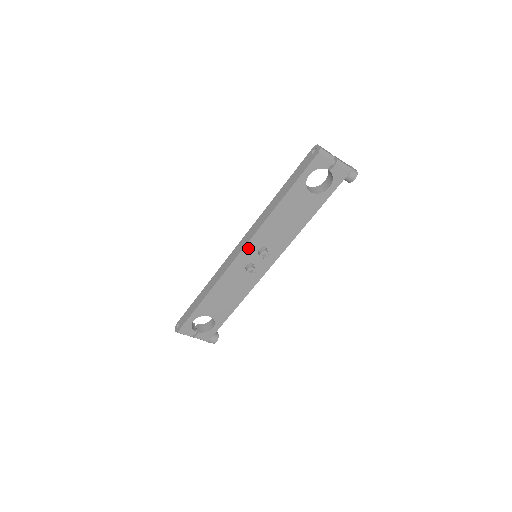
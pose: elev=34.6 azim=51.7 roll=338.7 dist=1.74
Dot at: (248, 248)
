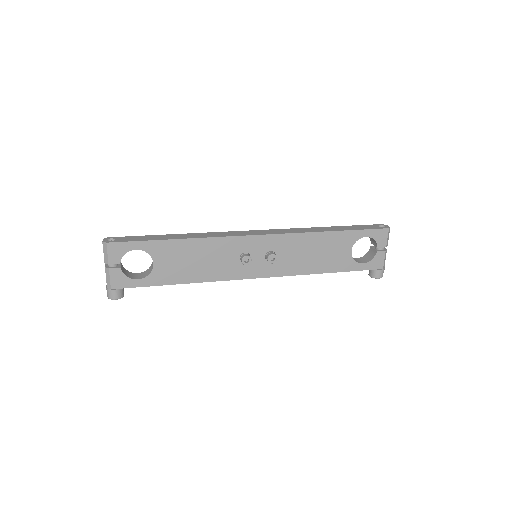
Dot at: (267, 239)
